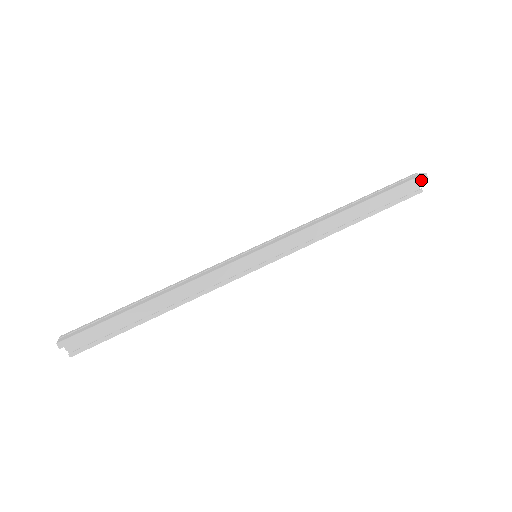
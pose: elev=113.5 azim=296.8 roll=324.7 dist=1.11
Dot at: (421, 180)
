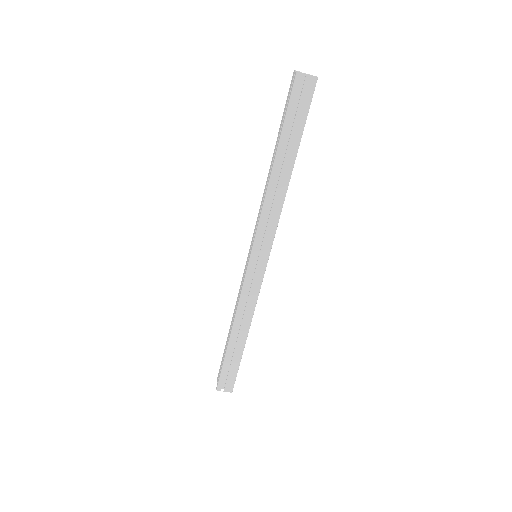
Dot at: (315, 86)
